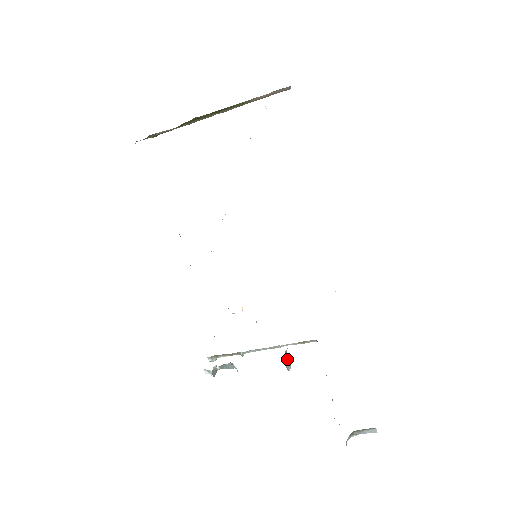
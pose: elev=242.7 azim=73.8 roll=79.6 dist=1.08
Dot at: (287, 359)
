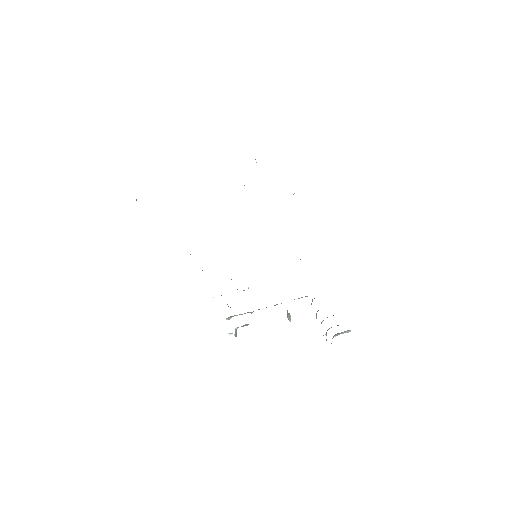
Dot at: (288, 313)
